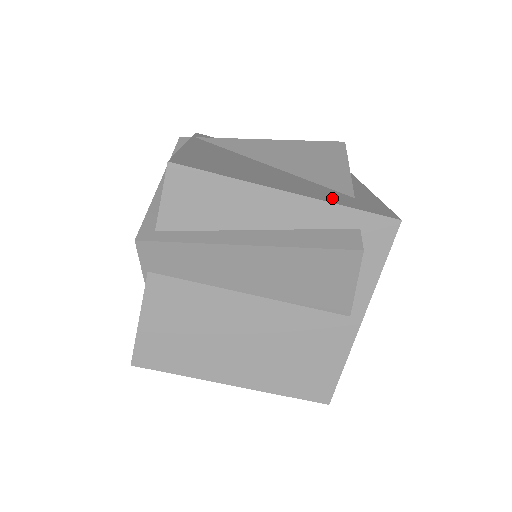
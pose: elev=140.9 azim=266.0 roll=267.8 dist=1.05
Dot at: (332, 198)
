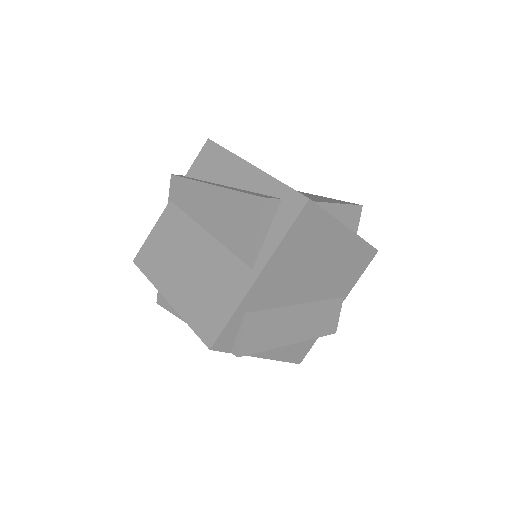
Dot at: occluded
